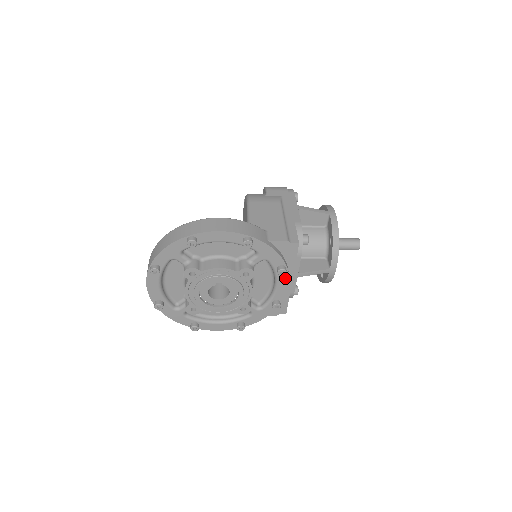
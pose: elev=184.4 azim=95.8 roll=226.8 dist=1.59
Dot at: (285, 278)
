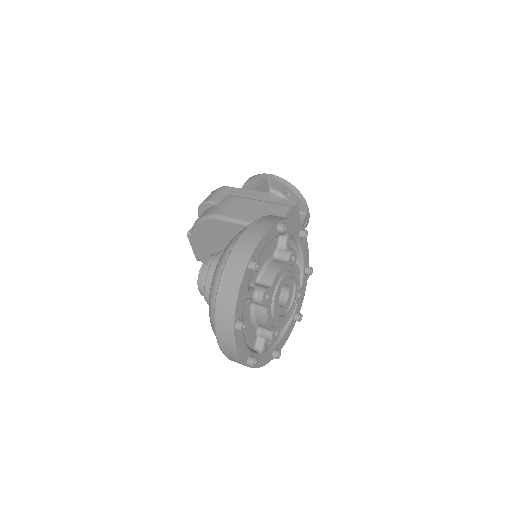
Dot at: (304, 241)
